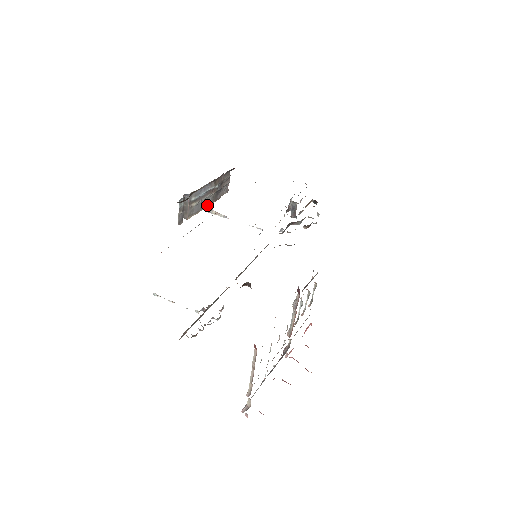
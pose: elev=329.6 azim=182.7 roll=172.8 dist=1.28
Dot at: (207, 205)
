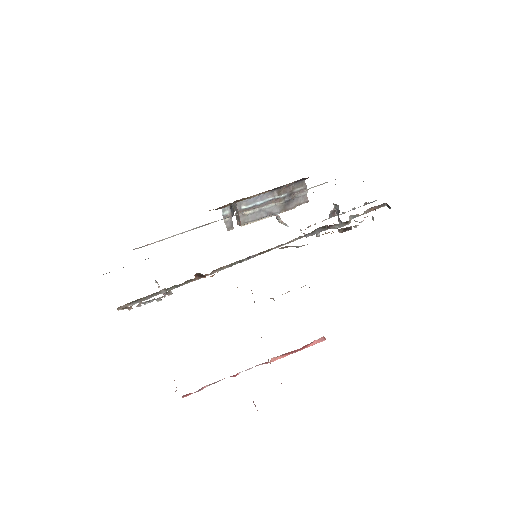
Dot at: occluded
